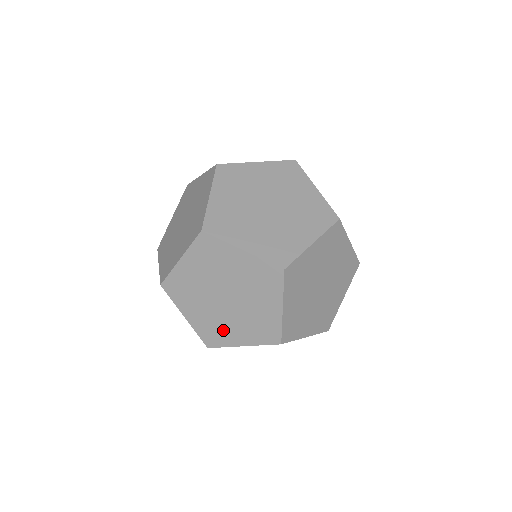
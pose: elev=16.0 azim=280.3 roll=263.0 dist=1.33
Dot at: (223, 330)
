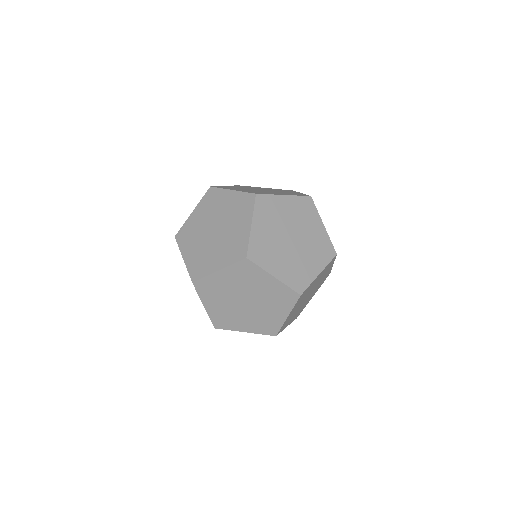
Dot at: (233, 320)
